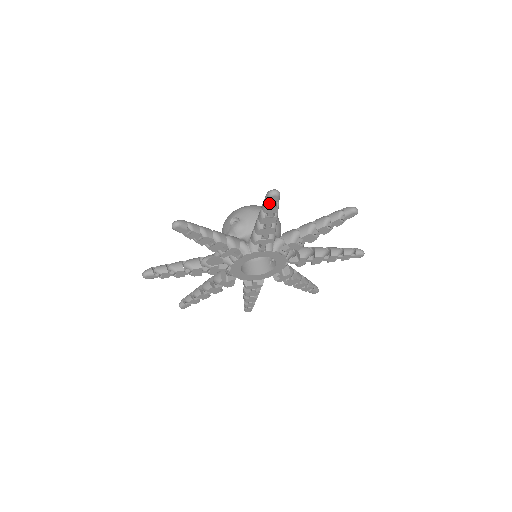
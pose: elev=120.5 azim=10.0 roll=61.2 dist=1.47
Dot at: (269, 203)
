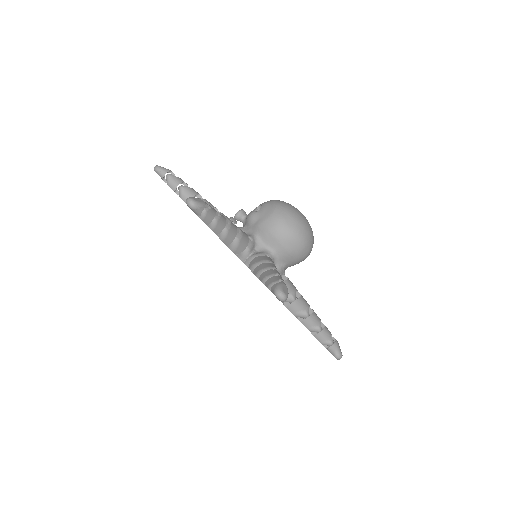
Dot at: occluded
